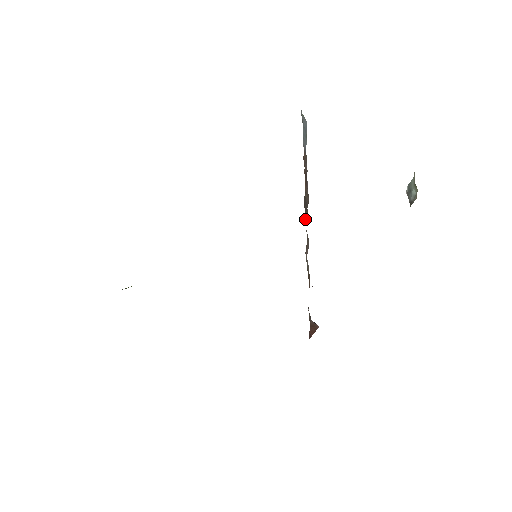
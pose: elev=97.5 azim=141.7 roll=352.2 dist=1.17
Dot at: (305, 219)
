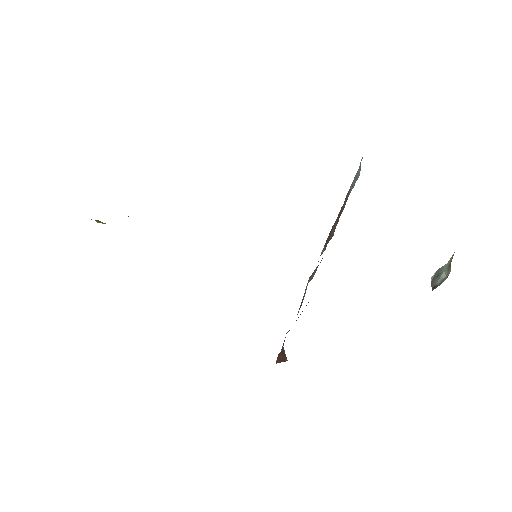
Dot at: (323, 248)
